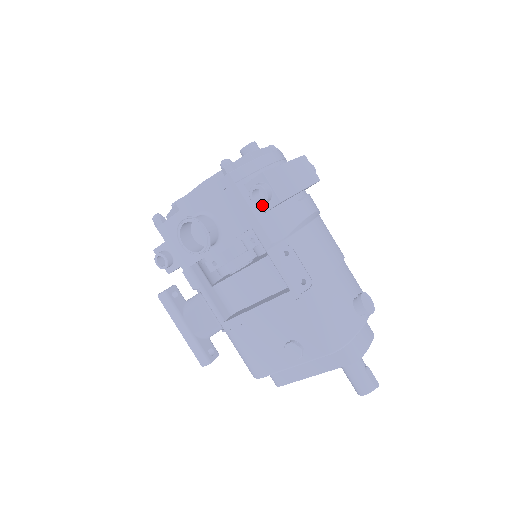
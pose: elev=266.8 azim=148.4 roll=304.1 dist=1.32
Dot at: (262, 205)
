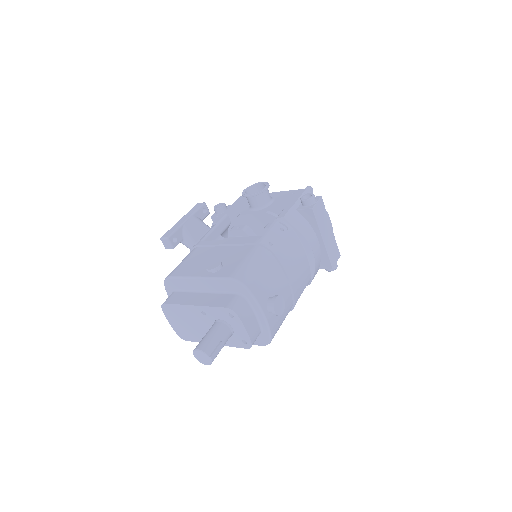
Dot at: (302, 207)
